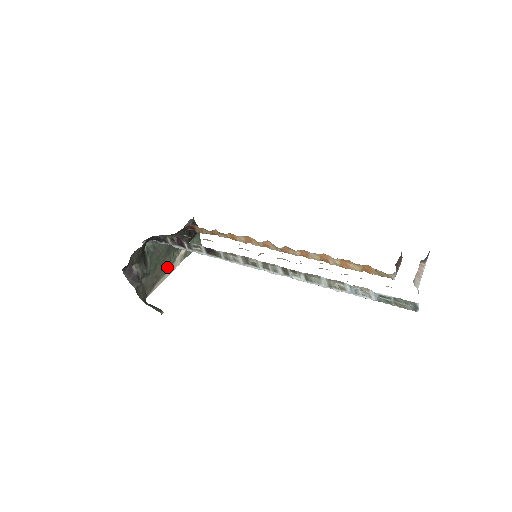
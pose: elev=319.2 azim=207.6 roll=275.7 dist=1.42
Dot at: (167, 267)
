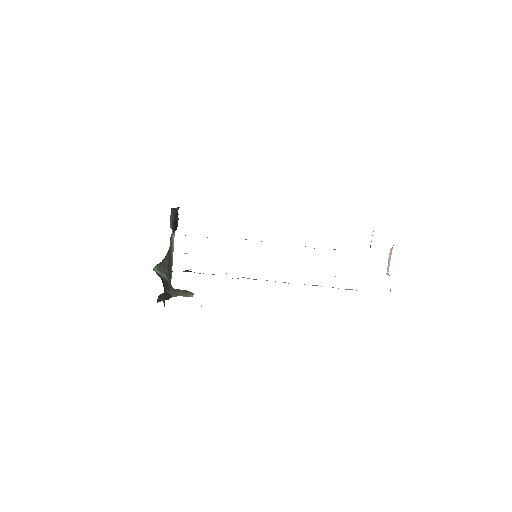
Dot at: (171, 254)
